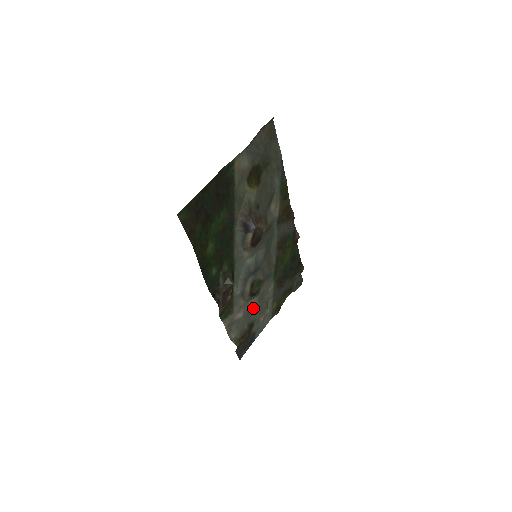
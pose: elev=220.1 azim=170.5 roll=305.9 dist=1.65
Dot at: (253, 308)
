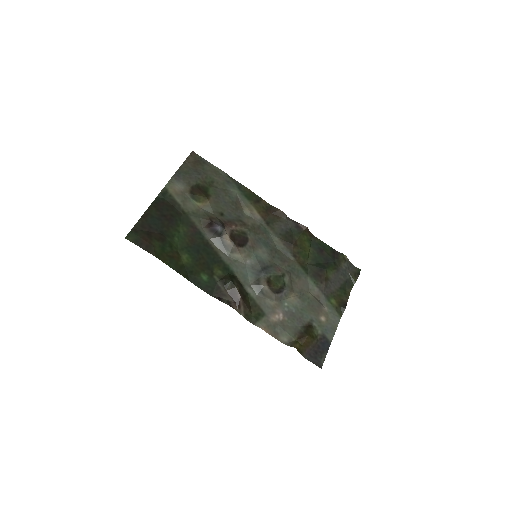
Dot at: (298, 308)
